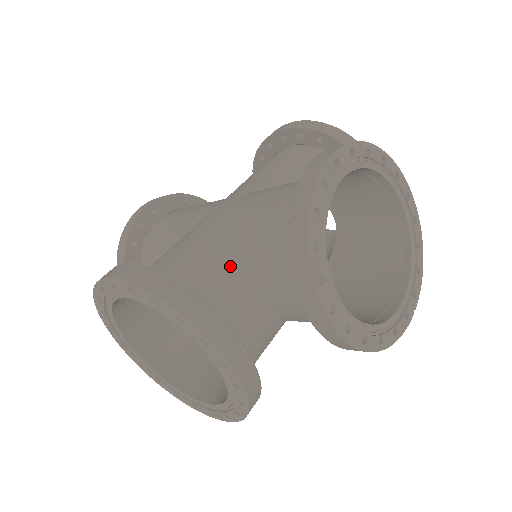
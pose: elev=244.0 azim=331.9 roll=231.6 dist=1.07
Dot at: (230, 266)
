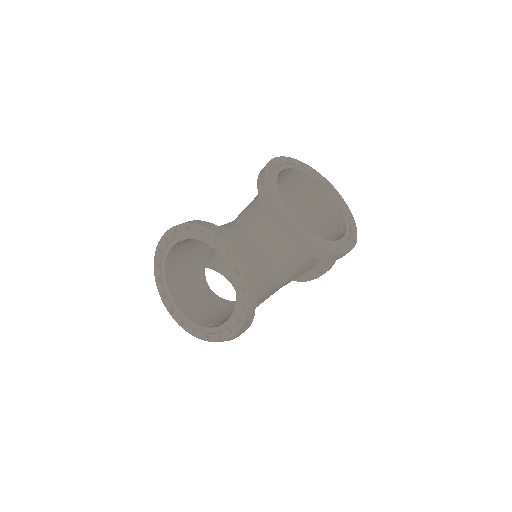
Dot at: (233, 228)
